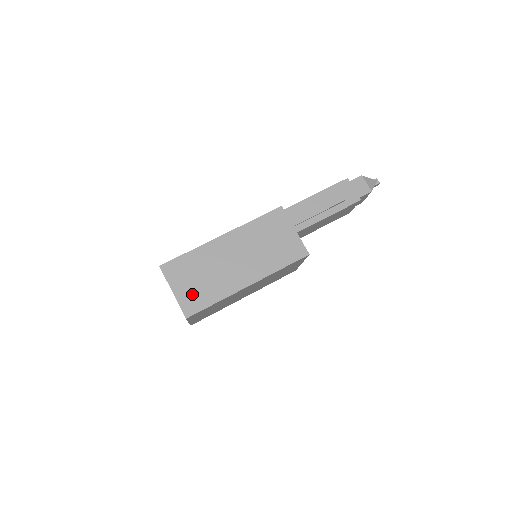
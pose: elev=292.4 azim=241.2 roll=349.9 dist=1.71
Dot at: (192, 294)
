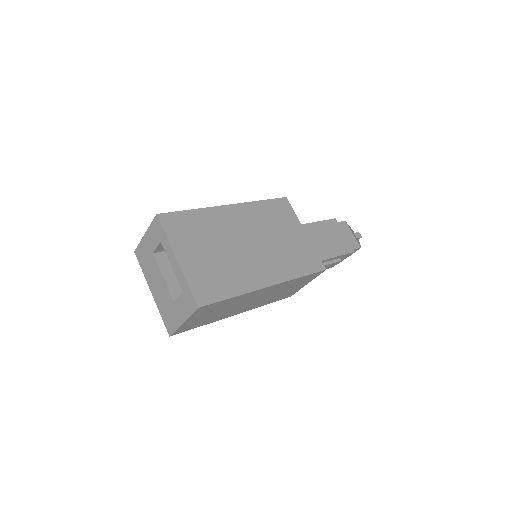
Dot at: occluded
